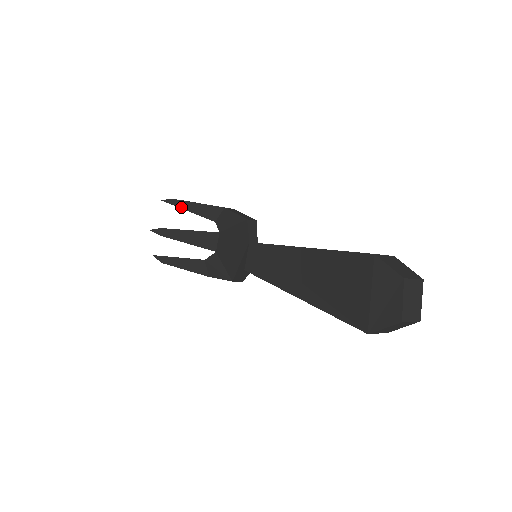
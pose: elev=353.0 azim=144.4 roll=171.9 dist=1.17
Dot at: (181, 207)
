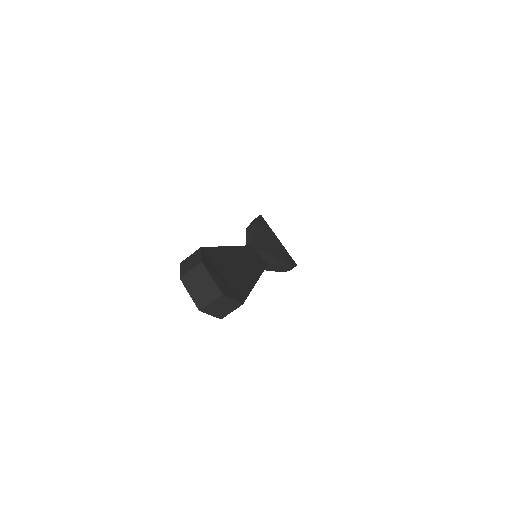
Dot at: occluded
